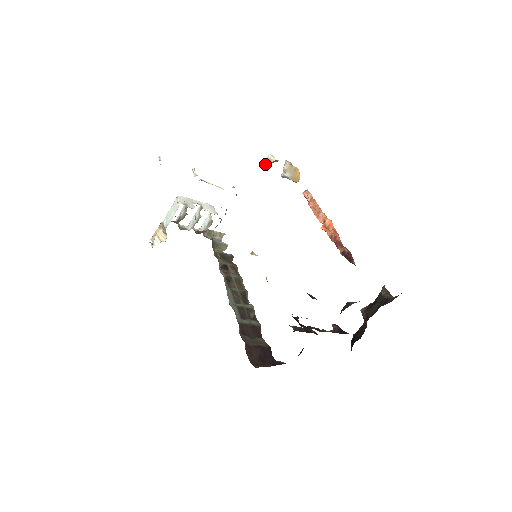
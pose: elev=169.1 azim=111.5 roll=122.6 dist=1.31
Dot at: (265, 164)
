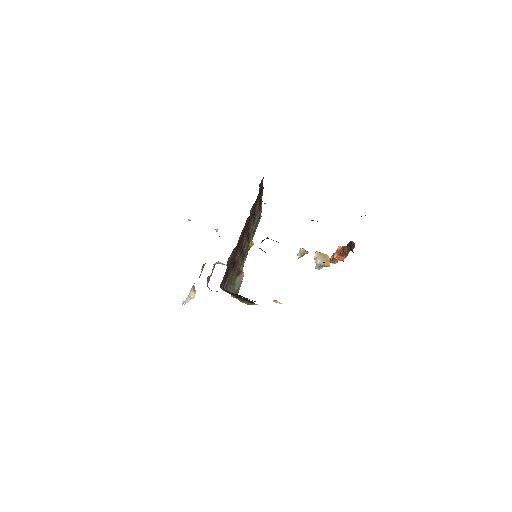
Dot at: (297, 257)
